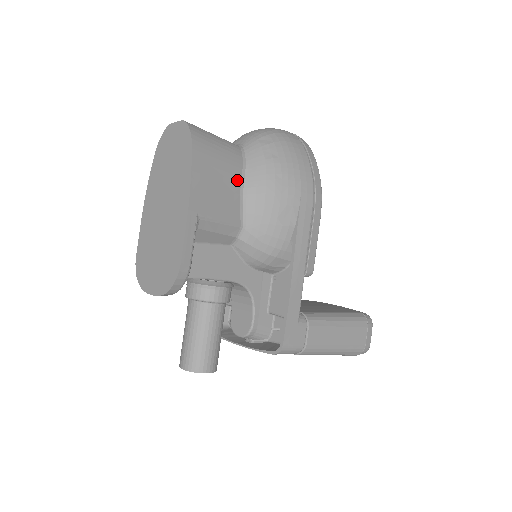
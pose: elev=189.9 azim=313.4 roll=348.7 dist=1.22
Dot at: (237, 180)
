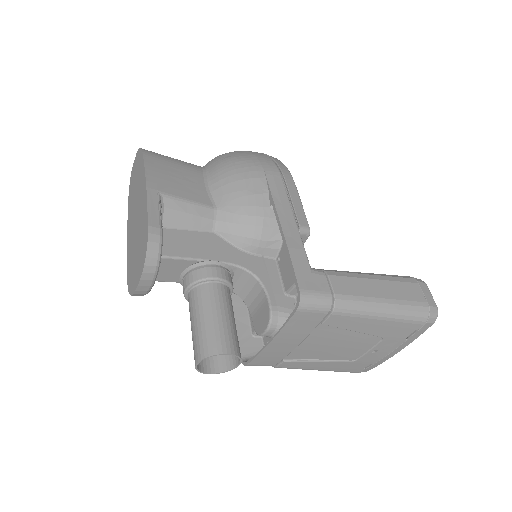
Dot at: (199, 177)
